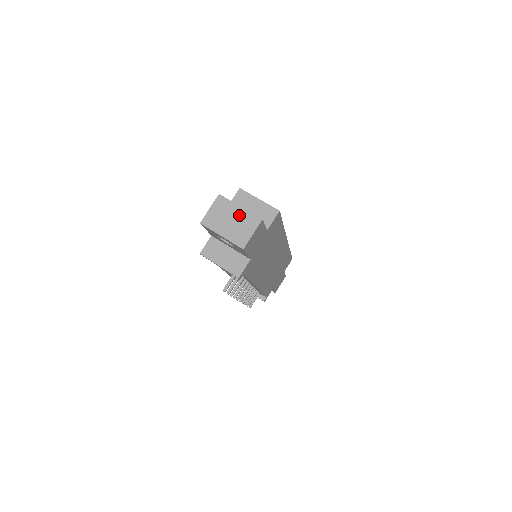
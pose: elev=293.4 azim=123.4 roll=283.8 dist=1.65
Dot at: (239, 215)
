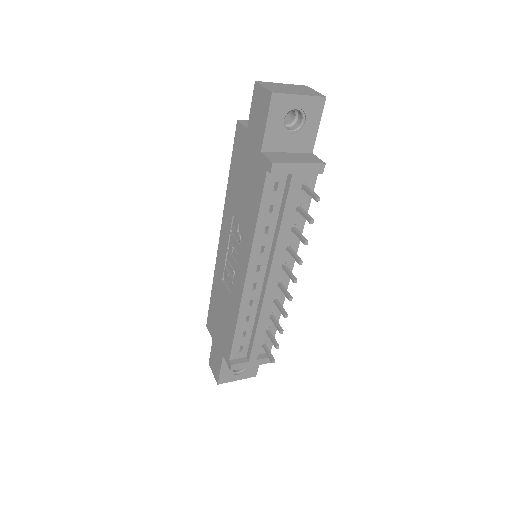
Dot at: (289, 86)
